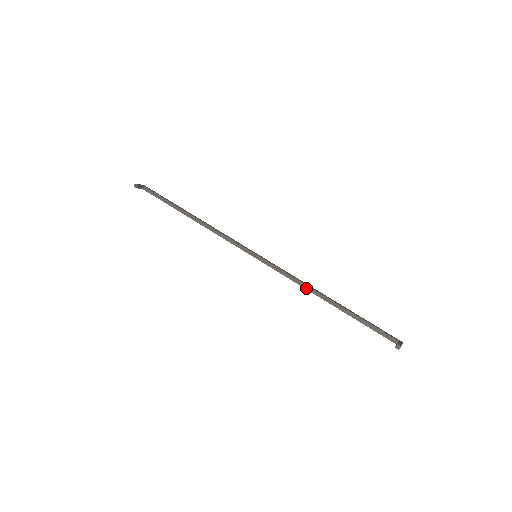
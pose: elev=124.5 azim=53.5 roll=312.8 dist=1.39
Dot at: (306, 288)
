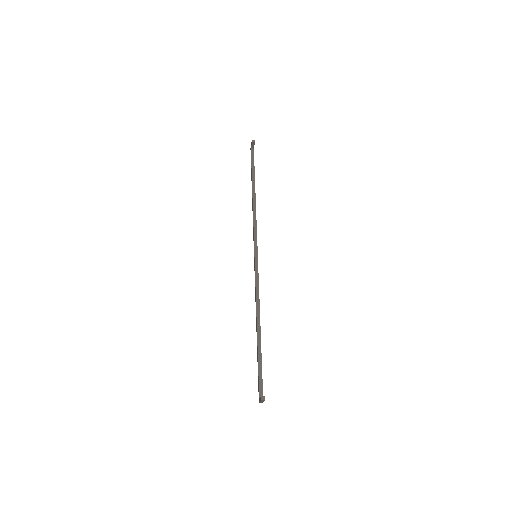
Dot at: (257, 306)
